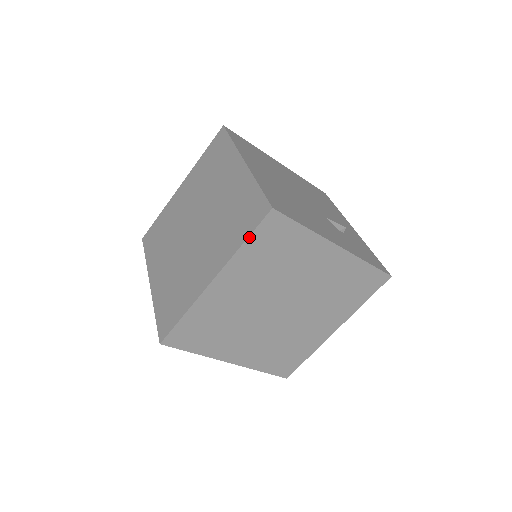
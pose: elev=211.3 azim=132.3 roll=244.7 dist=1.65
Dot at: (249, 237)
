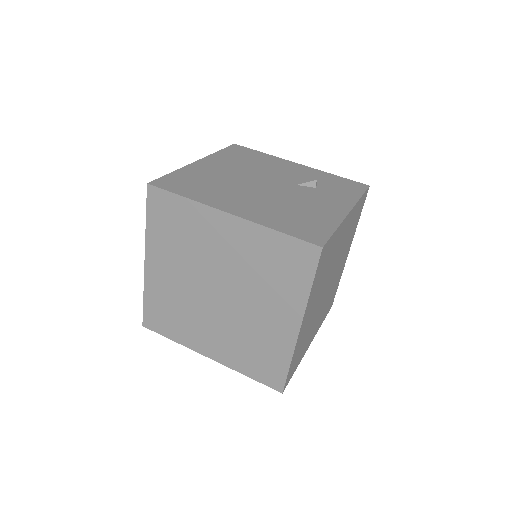
Dot at: (314, 280)
